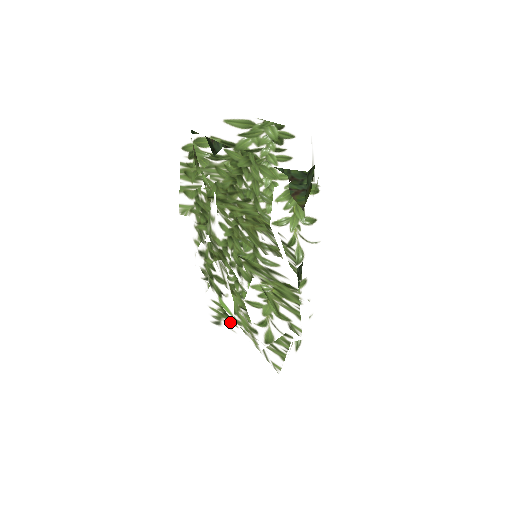
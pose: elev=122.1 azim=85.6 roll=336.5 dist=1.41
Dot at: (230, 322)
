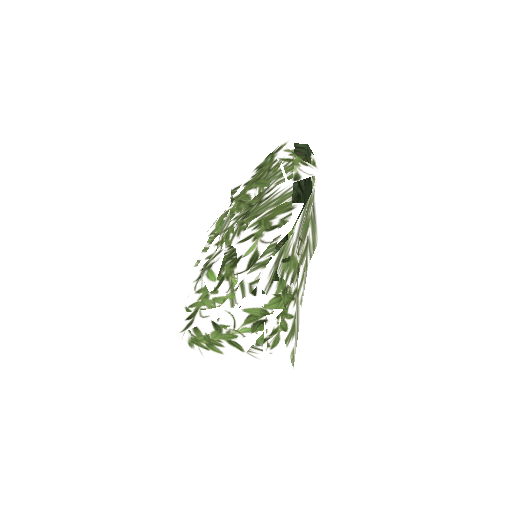
Dot at: (207, 305)
